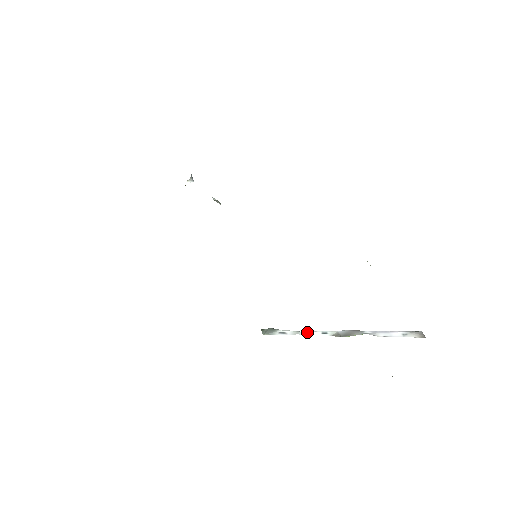
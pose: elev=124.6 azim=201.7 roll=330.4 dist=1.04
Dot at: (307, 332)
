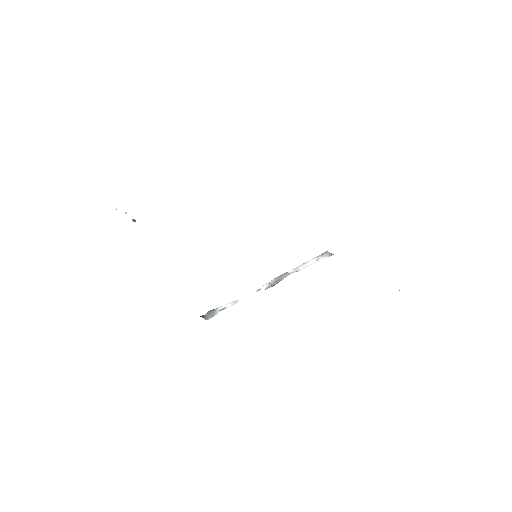
Dot at: (244, 297)
